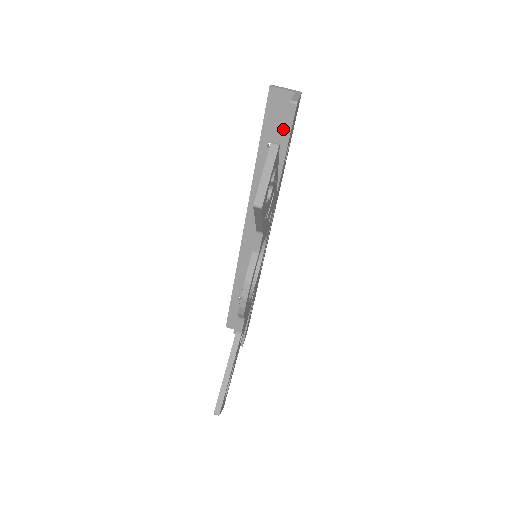
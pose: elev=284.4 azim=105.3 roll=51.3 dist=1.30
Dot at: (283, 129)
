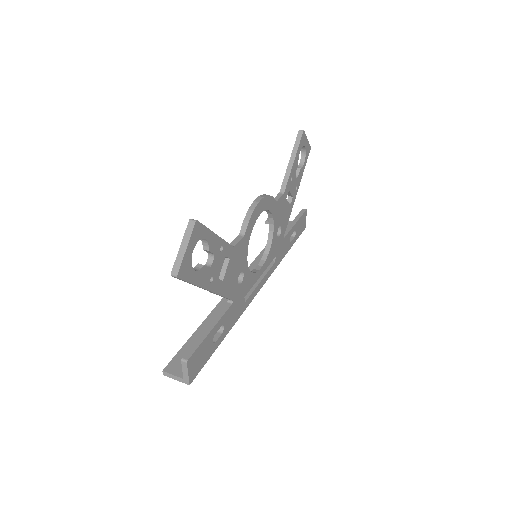
Dot at: occluded
